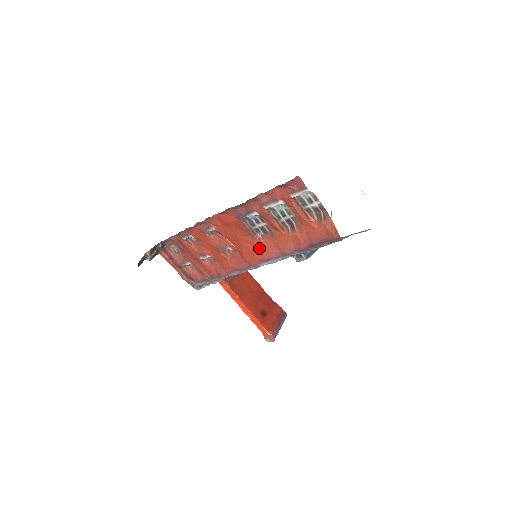
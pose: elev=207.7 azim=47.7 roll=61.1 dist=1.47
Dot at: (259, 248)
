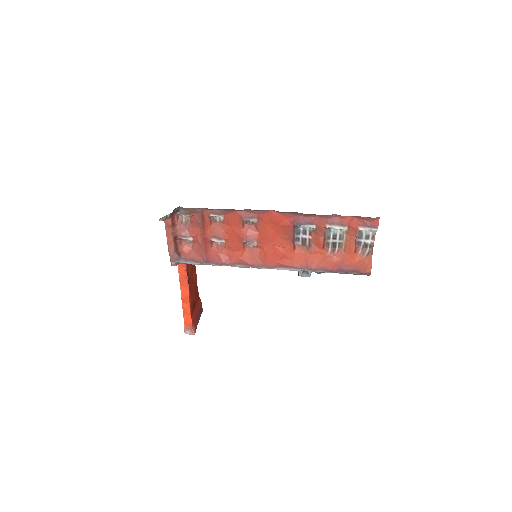
Dot at: (288, 254)
